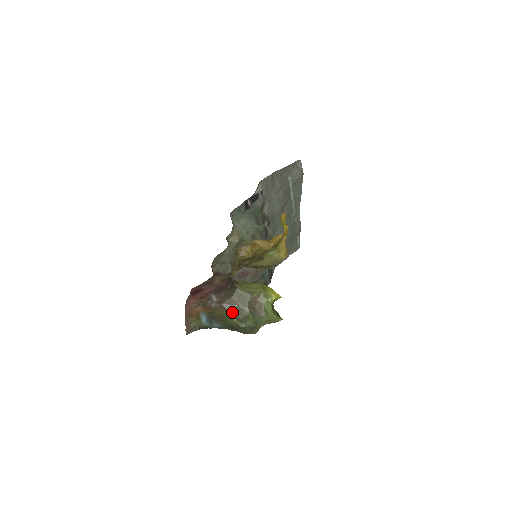
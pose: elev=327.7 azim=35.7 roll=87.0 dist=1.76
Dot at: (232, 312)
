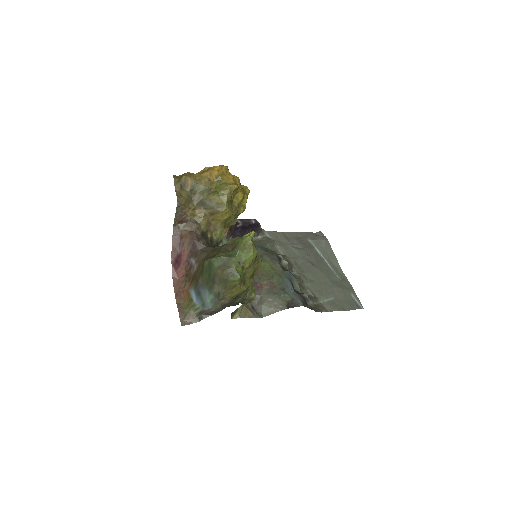
Dot at: occluded
